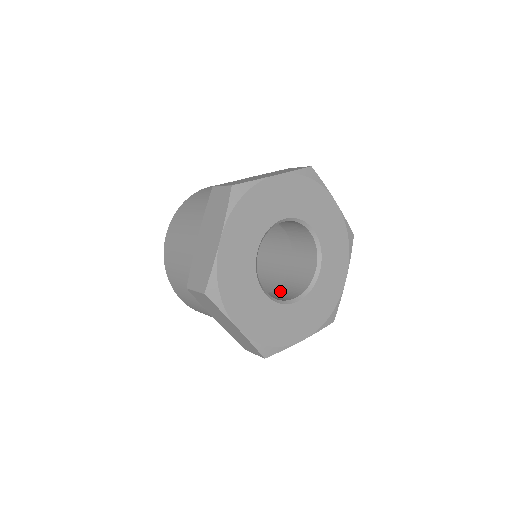
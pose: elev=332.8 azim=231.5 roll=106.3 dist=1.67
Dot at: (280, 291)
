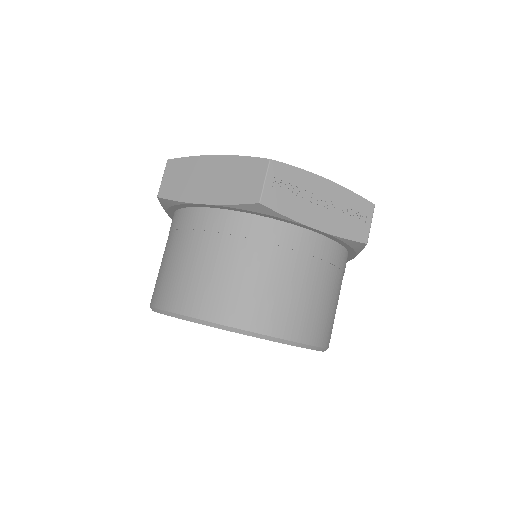
Dot at: occluded
